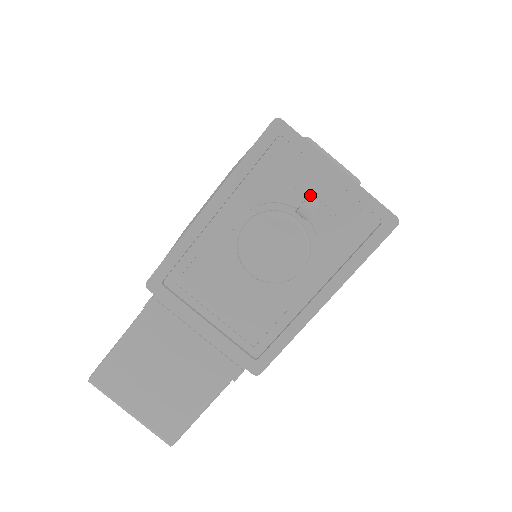
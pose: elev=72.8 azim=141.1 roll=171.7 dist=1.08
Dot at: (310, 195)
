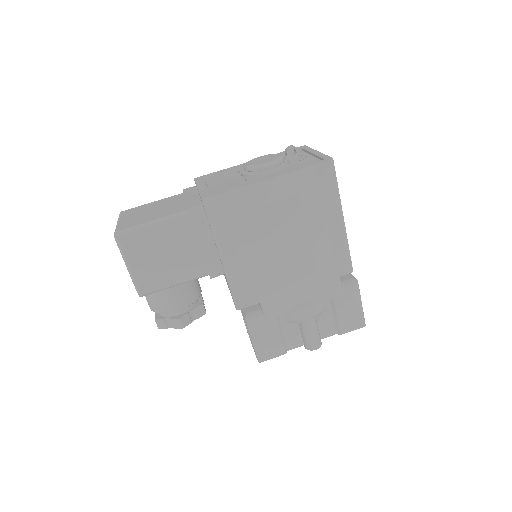
Dot at: occluded
